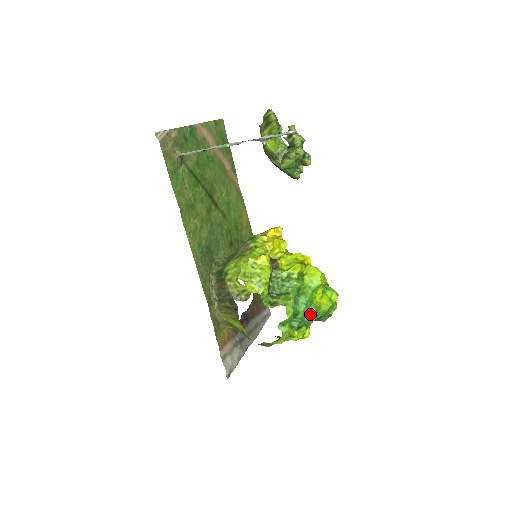
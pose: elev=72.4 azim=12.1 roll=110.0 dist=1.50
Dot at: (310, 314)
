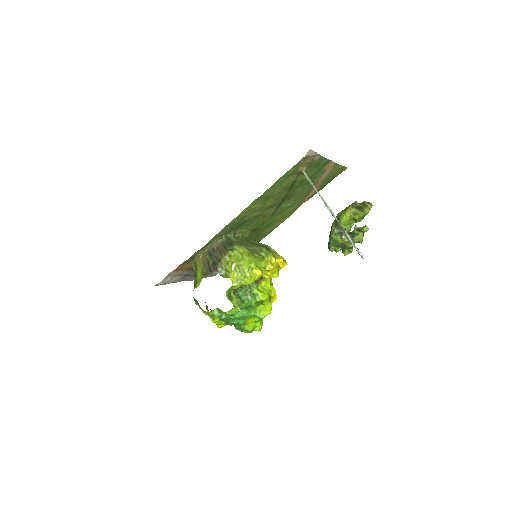
Dot at: (237, 322)
